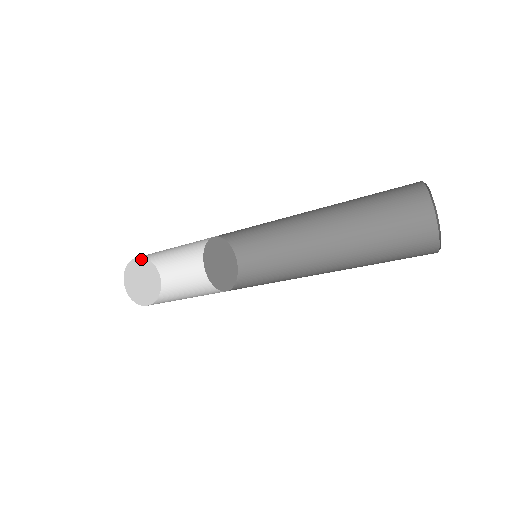
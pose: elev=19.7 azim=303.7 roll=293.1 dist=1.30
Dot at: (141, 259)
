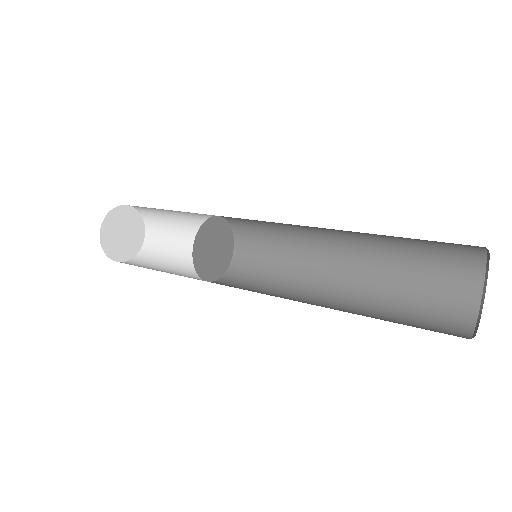
Dot at: (116, 209)
